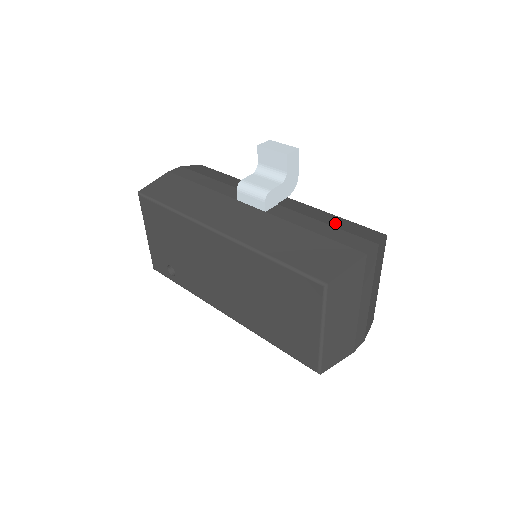
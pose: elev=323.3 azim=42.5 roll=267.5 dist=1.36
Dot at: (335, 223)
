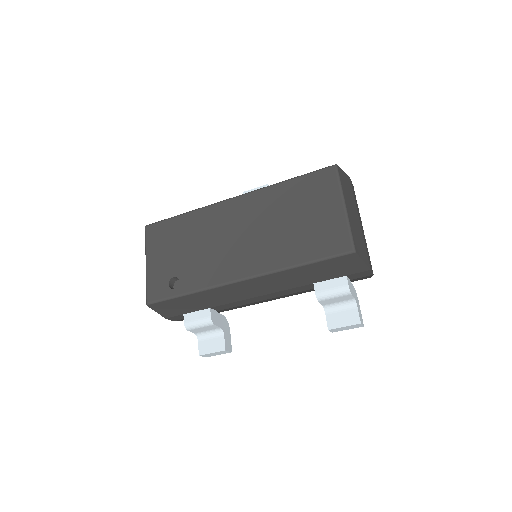
Dot at: occluded
